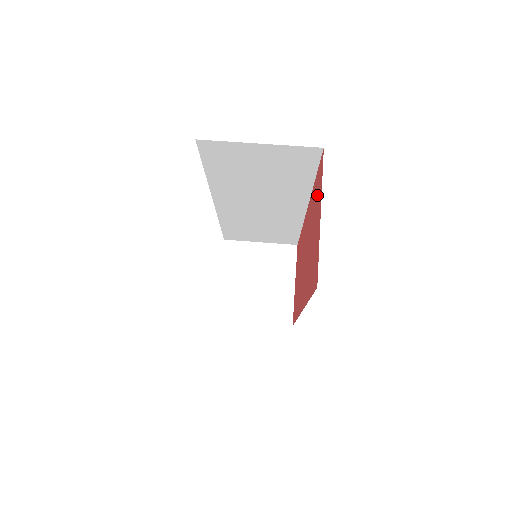
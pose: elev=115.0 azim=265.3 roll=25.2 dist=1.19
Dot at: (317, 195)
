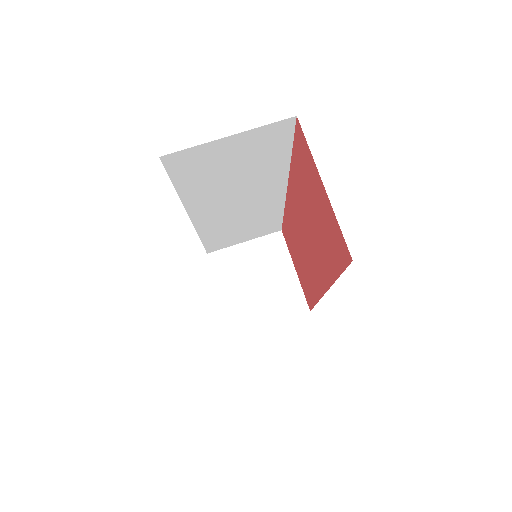
Dot at: (305, 168)
